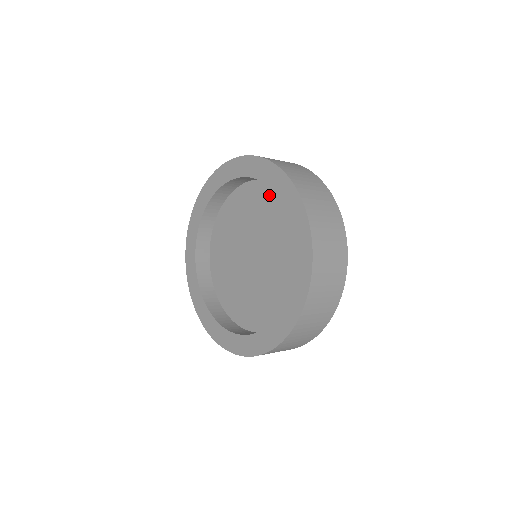
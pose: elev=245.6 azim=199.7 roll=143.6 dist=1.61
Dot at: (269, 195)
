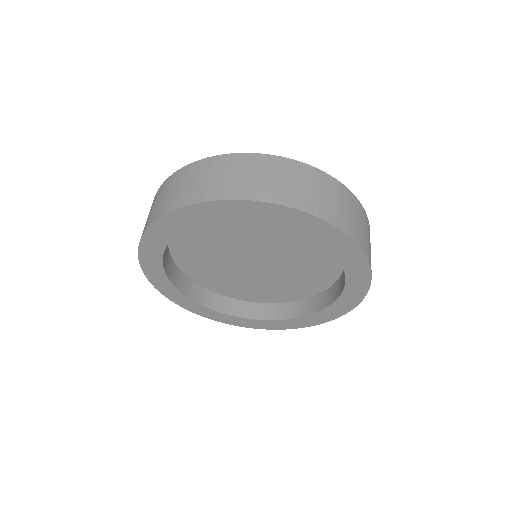
Dot at: (325, 247)
